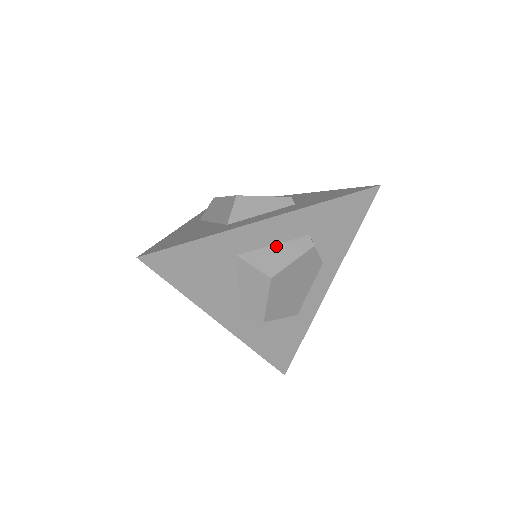
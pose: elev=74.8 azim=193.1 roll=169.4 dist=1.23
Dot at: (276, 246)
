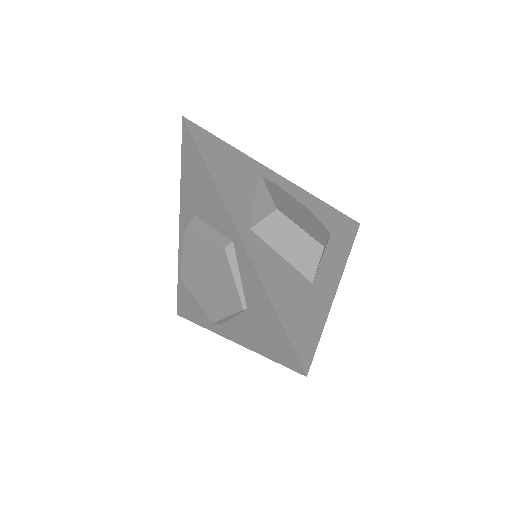
Dot at: occluded
